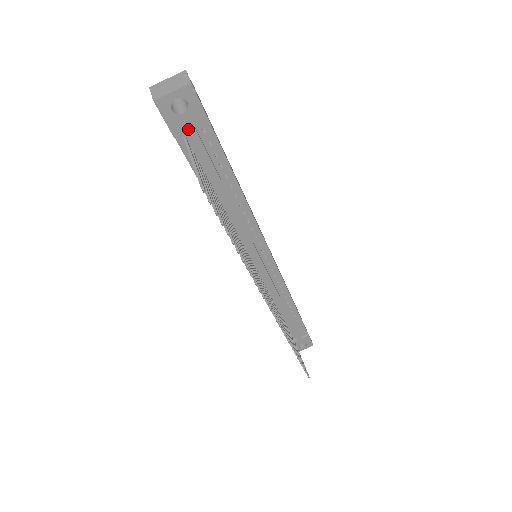
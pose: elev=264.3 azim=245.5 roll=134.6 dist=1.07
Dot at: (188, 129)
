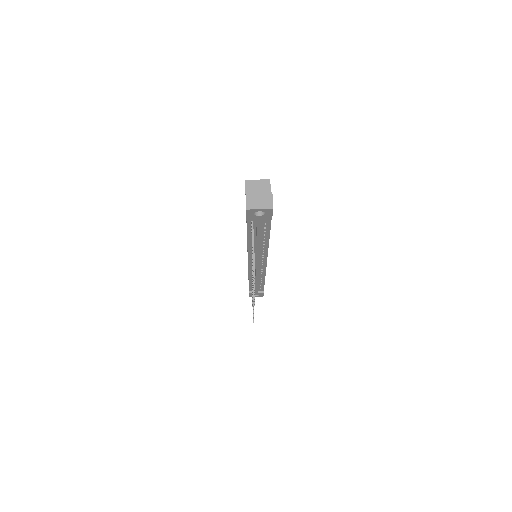
Dot at: (257, 220)
